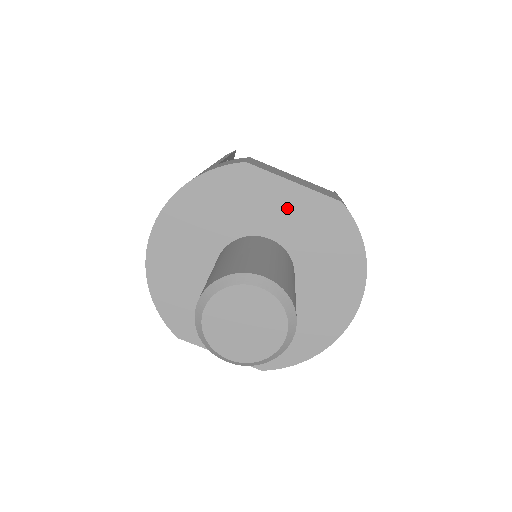
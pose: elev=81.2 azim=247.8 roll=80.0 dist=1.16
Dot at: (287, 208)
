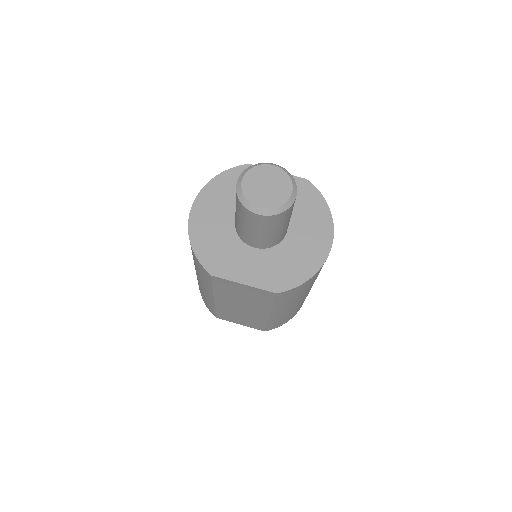
Dot at: occluded
